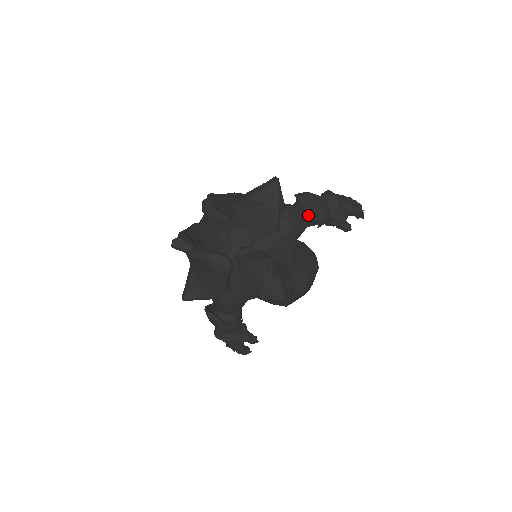
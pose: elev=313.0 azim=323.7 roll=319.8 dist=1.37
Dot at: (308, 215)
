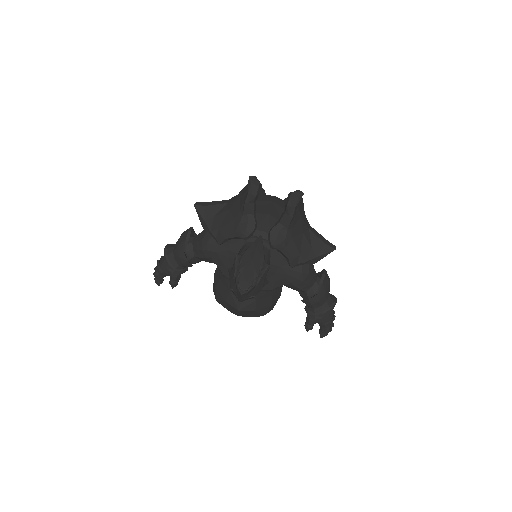
Dot at: (311, 288)
